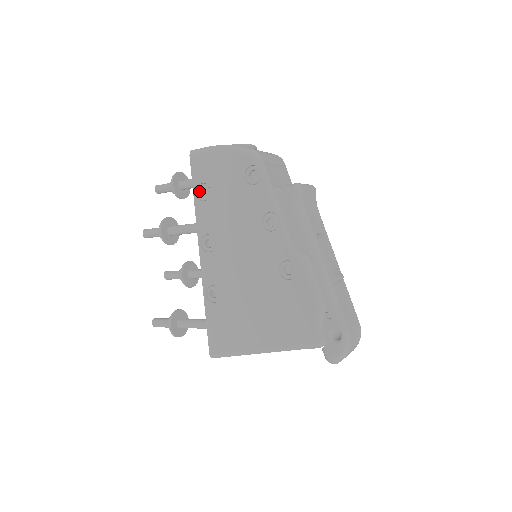
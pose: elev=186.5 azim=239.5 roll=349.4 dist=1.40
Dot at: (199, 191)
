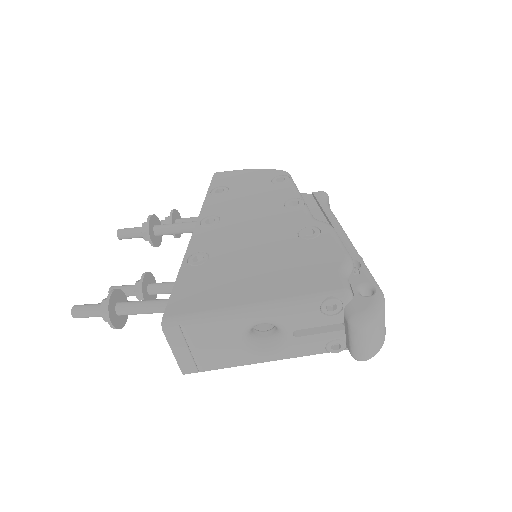
Dot at: (215, 190)
